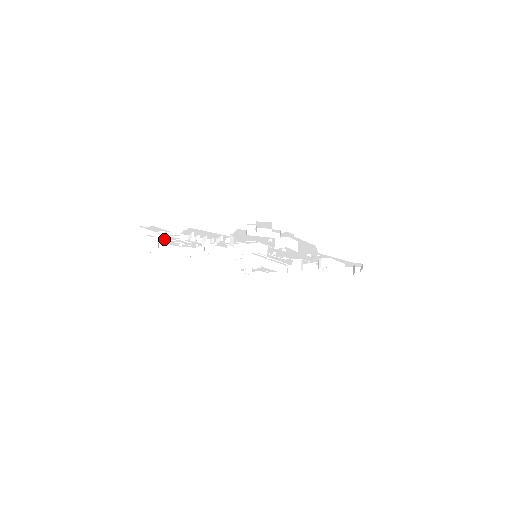
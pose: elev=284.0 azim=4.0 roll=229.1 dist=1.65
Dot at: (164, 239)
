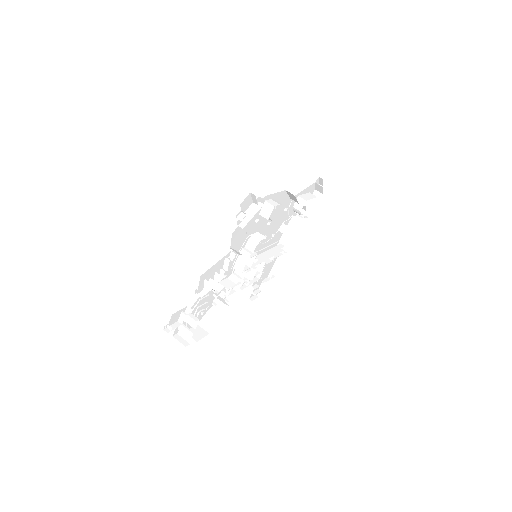
Dot at: (190, 316)
